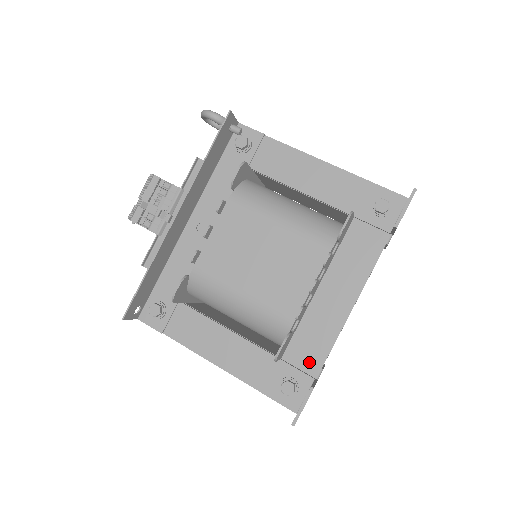
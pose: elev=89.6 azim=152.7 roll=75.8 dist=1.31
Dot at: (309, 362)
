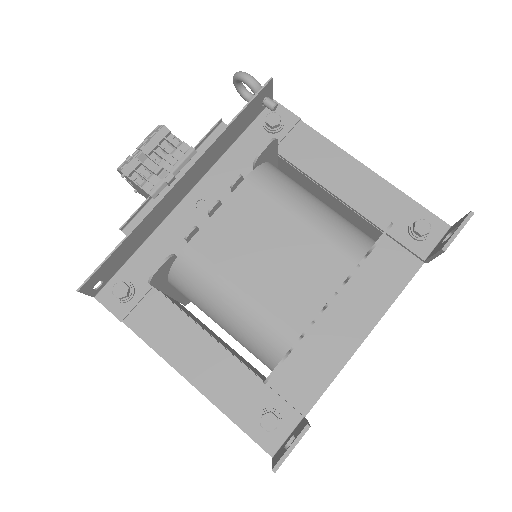
Dot at: (300, 394)
